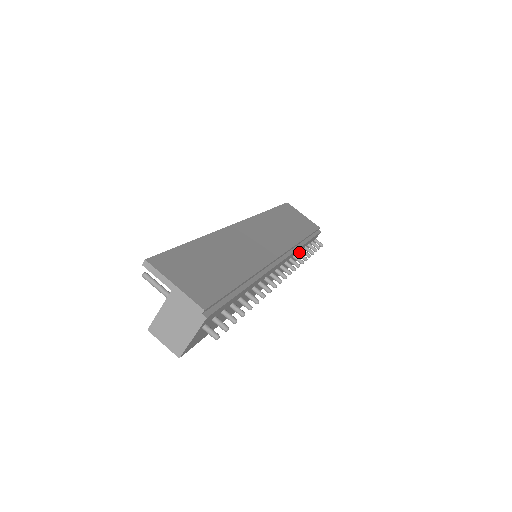
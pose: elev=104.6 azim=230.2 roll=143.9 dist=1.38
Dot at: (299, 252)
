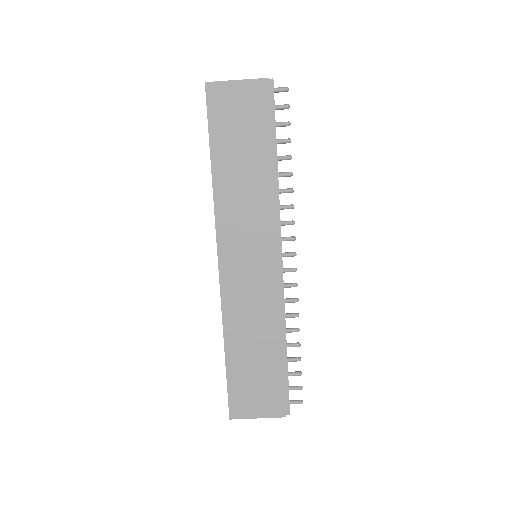
Dot at: (279, 176)
